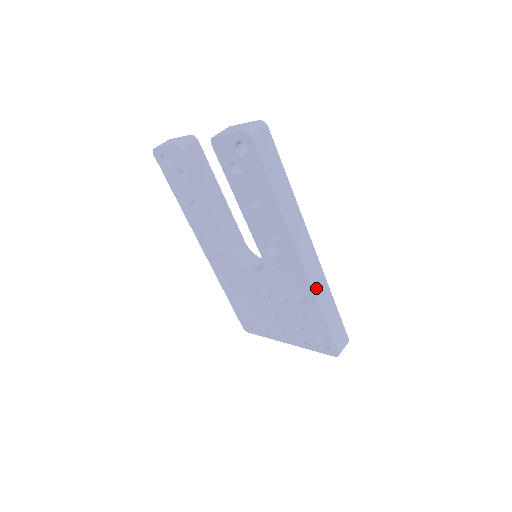
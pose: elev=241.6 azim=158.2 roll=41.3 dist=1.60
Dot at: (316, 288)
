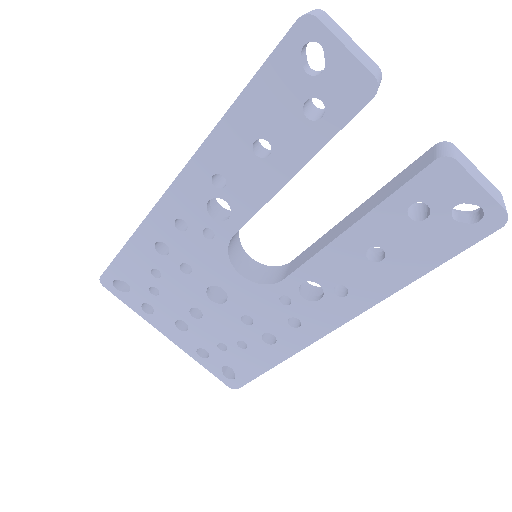
Dot at: occluded
